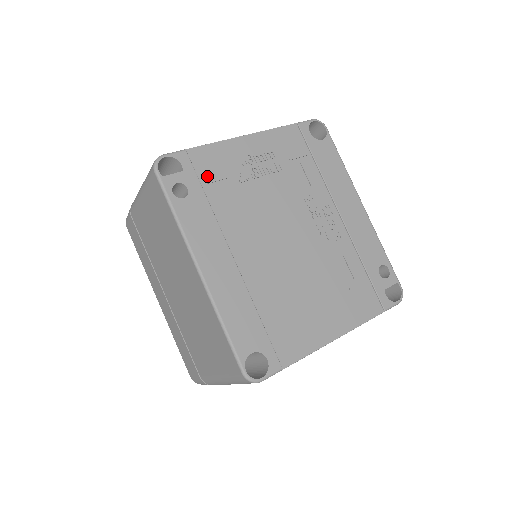
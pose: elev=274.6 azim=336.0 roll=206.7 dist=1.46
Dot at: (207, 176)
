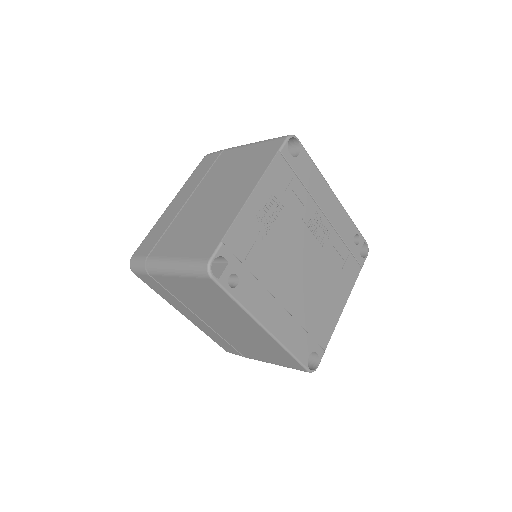
Dot at: (243, 253)
